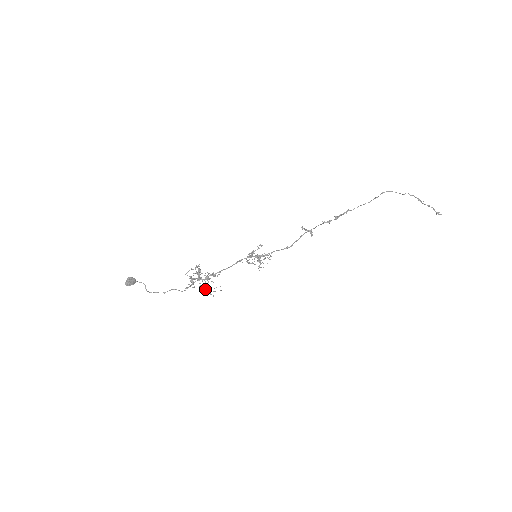
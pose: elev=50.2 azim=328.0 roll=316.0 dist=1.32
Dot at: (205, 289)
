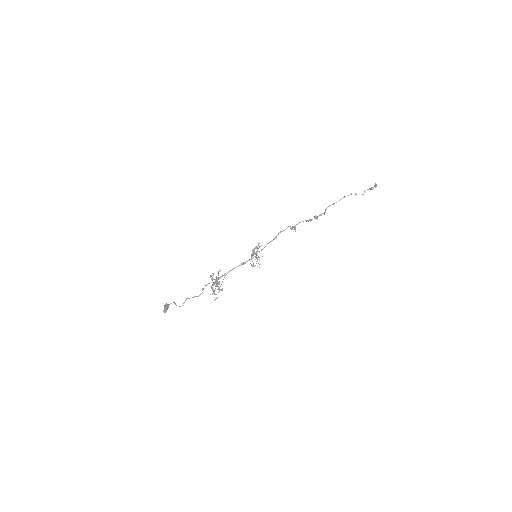
Dot at: (220, 290)
